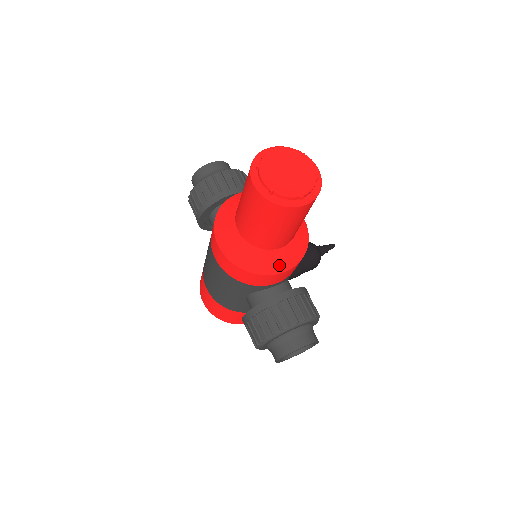
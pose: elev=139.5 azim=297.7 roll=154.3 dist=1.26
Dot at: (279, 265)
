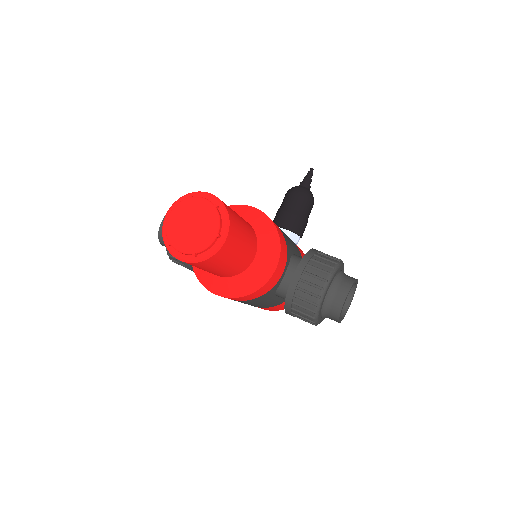
Dot at: (267, 267)
